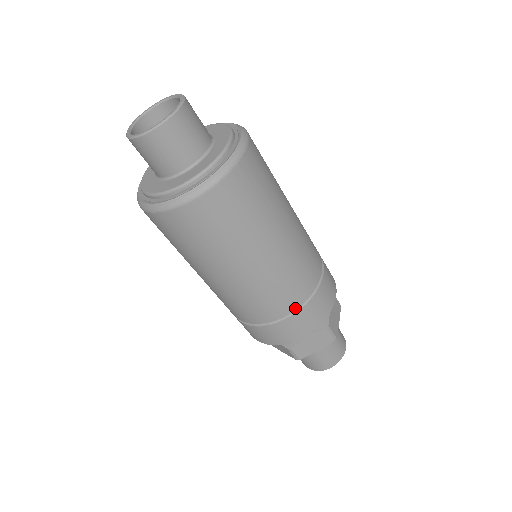
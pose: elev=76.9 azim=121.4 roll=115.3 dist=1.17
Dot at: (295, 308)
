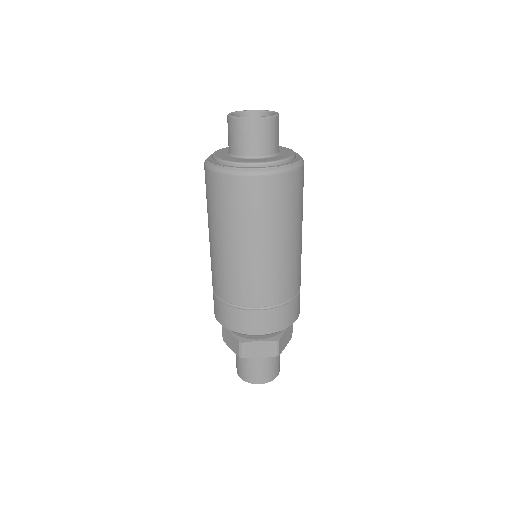
Dot at: (267, 304)
